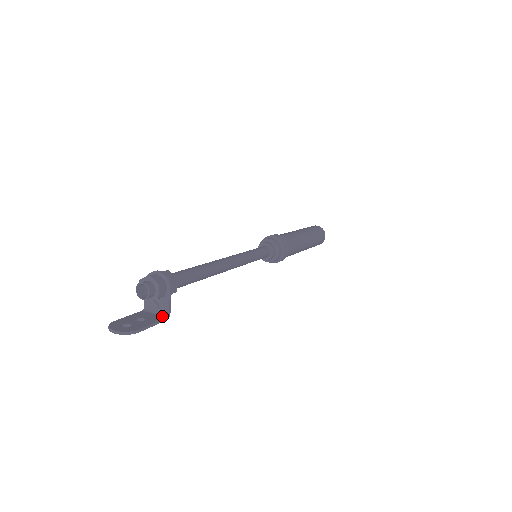
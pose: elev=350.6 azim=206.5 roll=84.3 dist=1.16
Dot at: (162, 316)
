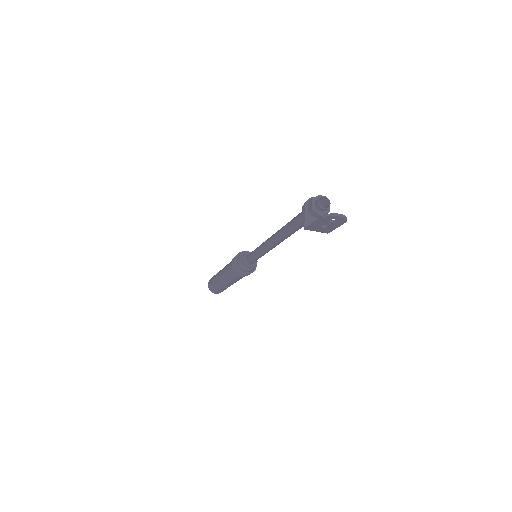
Dot at: (325, 230)
